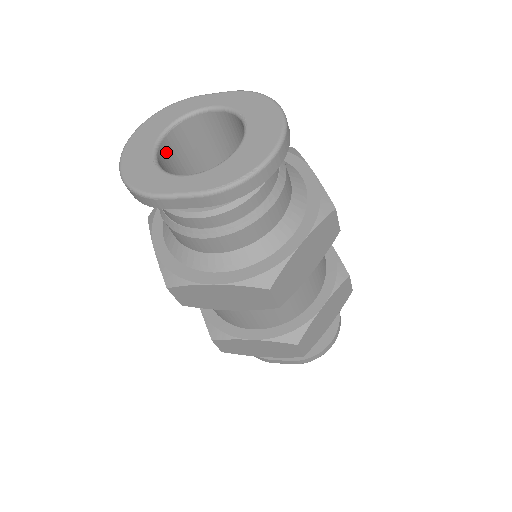
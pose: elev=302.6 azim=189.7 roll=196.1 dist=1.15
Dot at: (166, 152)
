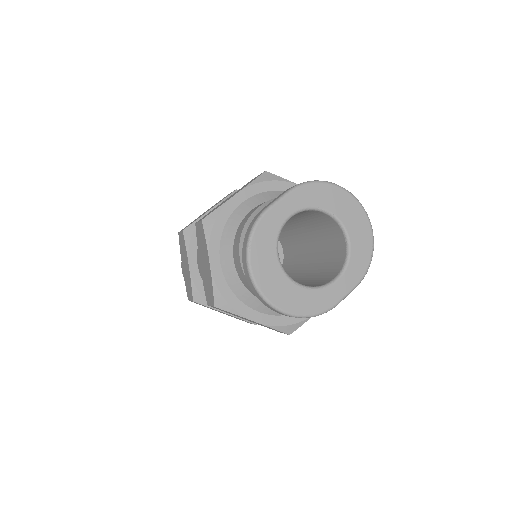
Dot at: occluded
